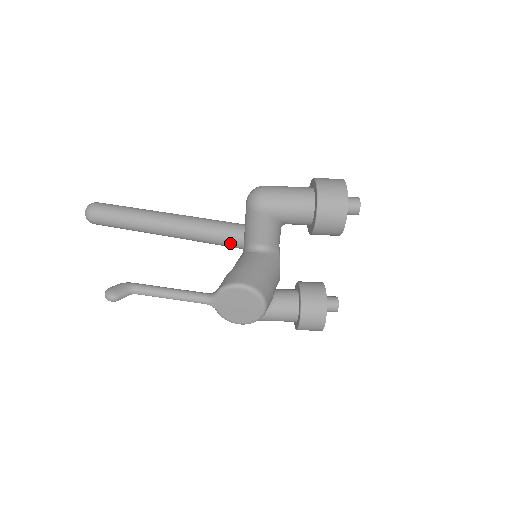
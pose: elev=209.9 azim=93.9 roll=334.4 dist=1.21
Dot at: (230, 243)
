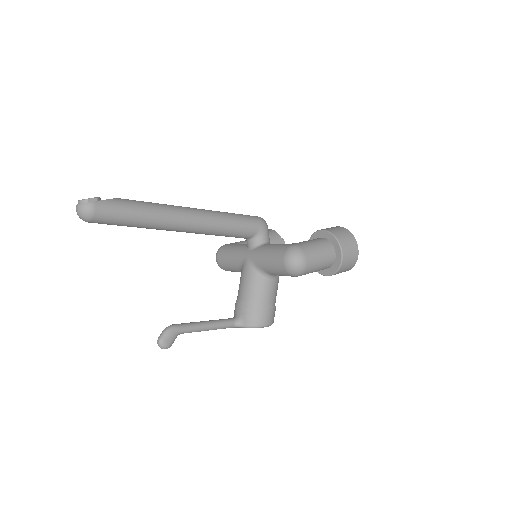
Dot at: occluded
